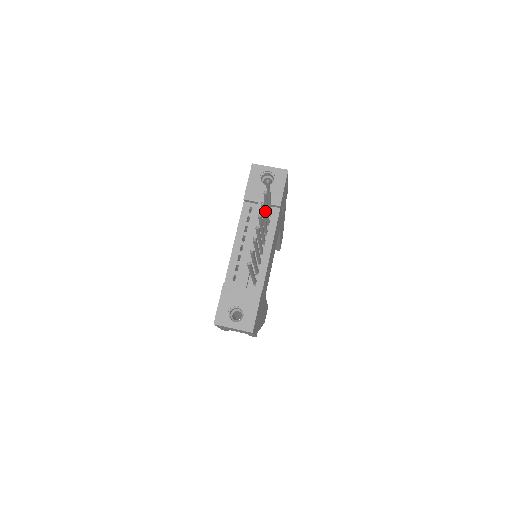
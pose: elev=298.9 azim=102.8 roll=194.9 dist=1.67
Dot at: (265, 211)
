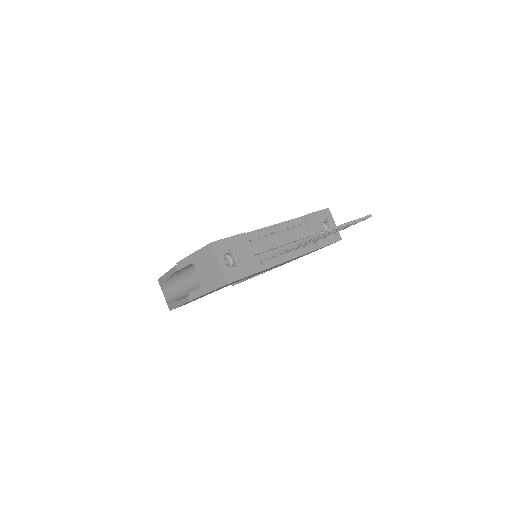
Dot at: occluded
